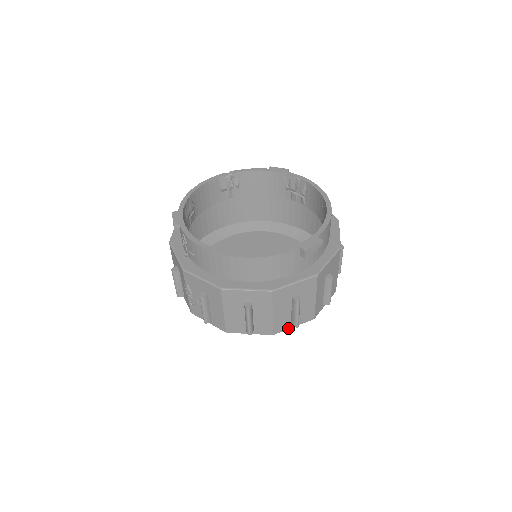
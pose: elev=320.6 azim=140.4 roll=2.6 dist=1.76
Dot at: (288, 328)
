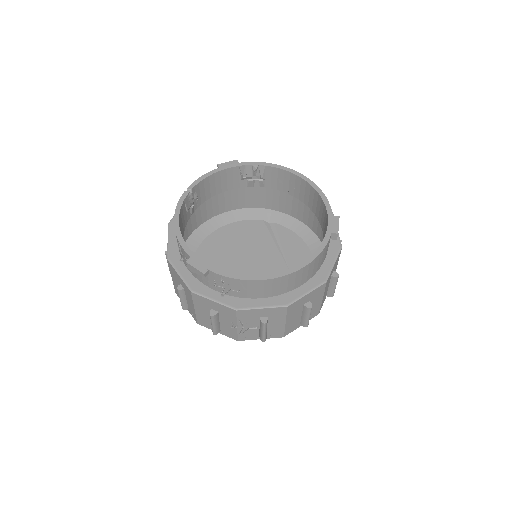
Dot at: occluded
